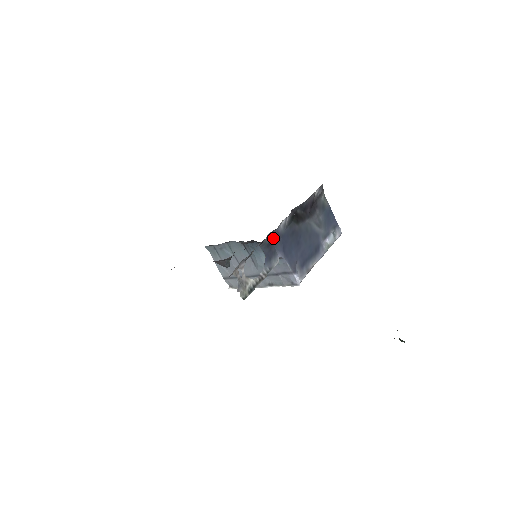
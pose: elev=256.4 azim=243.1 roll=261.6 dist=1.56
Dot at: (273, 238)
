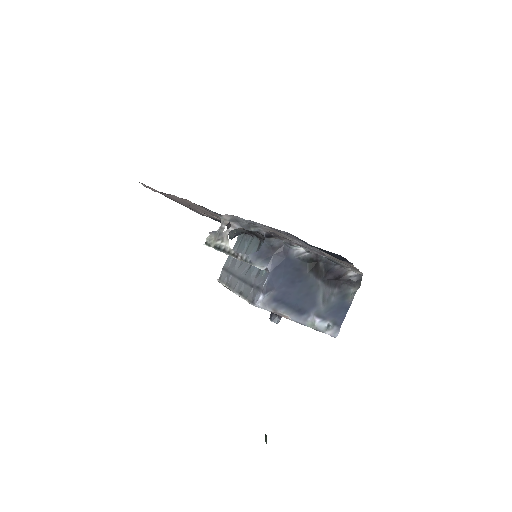
Dot at: (280, 248)
